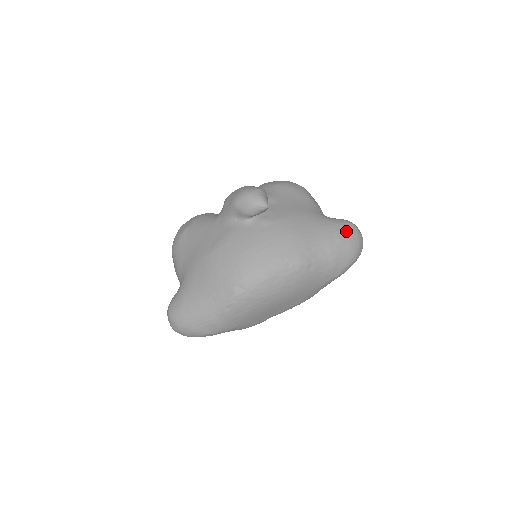
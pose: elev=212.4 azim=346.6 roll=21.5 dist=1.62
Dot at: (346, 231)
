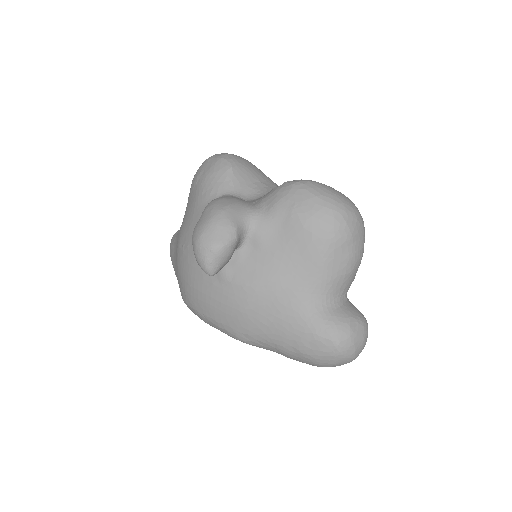
Dot at: (316, 349)
